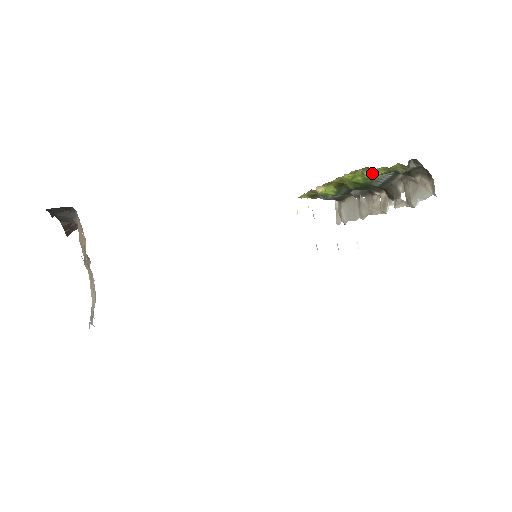
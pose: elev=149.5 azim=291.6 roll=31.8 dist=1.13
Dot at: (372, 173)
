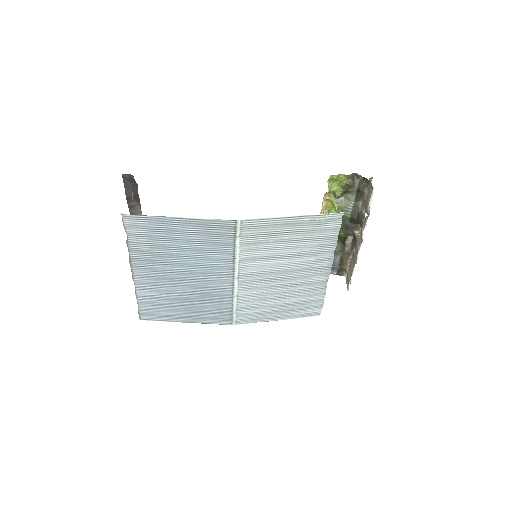
Dot at: (338, 202)
